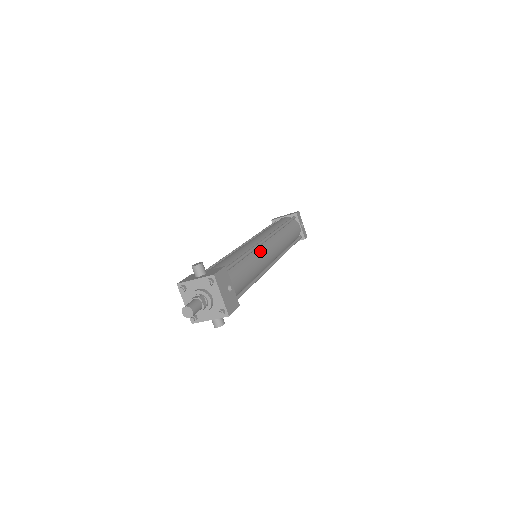
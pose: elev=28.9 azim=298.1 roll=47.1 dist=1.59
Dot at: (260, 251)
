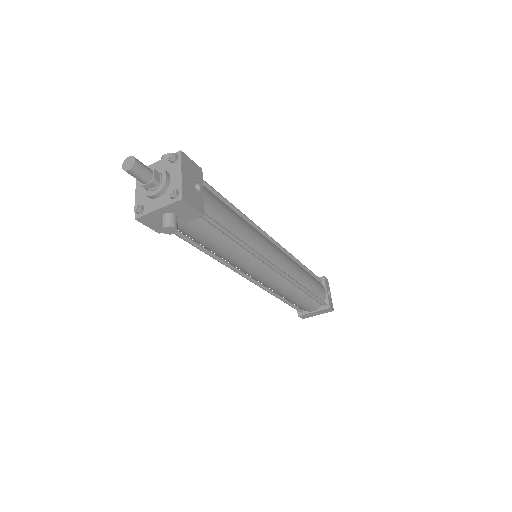
Dot at: (260, 234)
